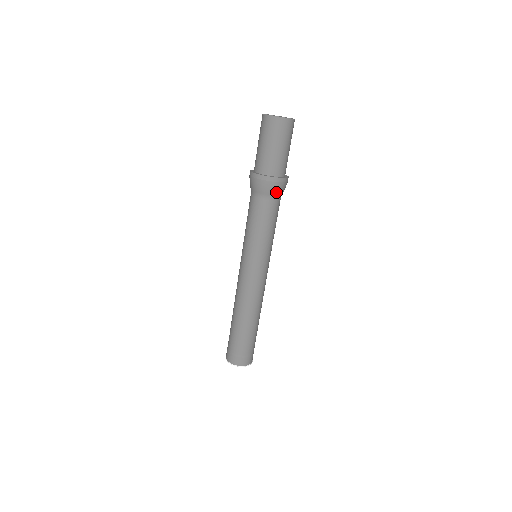
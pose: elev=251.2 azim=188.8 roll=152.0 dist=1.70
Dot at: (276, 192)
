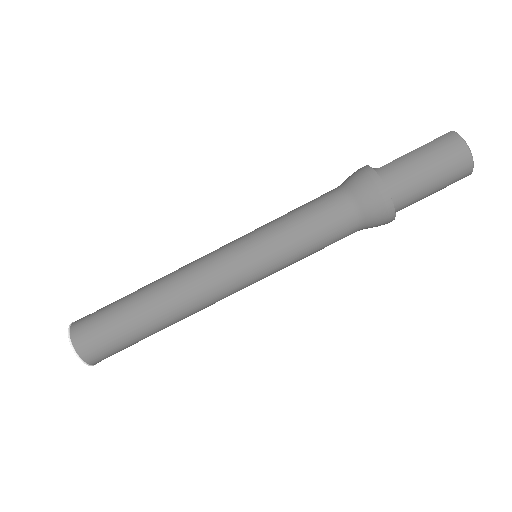
Dot at: (370, 227)
